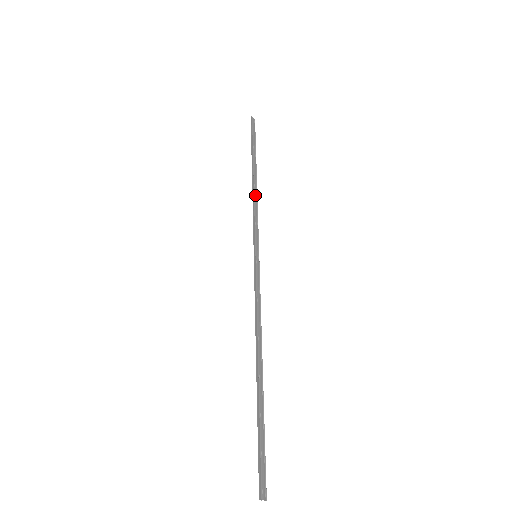
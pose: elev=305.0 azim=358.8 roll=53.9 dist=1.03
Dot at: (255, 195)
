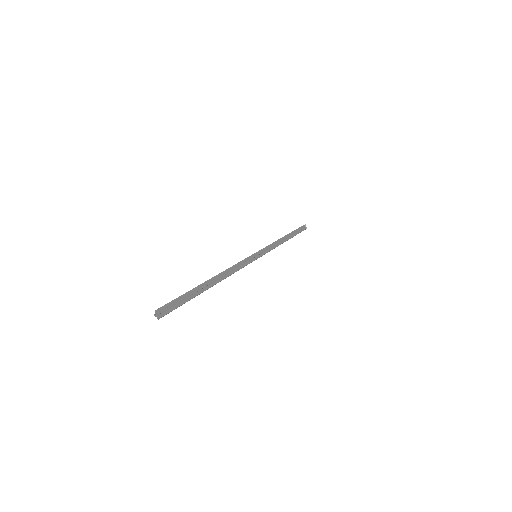
Dot at: (279, 243)
